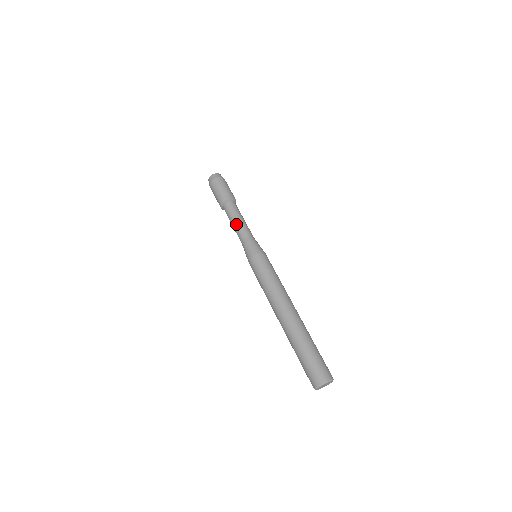
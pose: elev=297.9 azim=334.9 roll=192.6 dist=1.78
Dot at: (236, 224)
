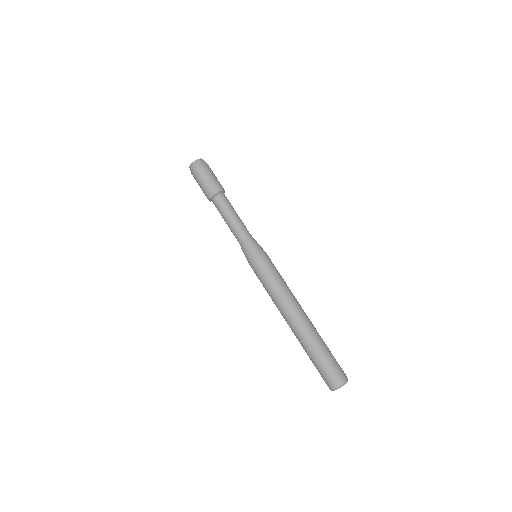
Dot at: (231, 221)
